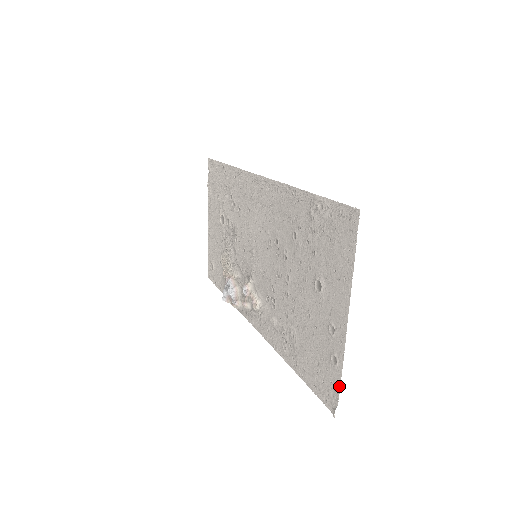
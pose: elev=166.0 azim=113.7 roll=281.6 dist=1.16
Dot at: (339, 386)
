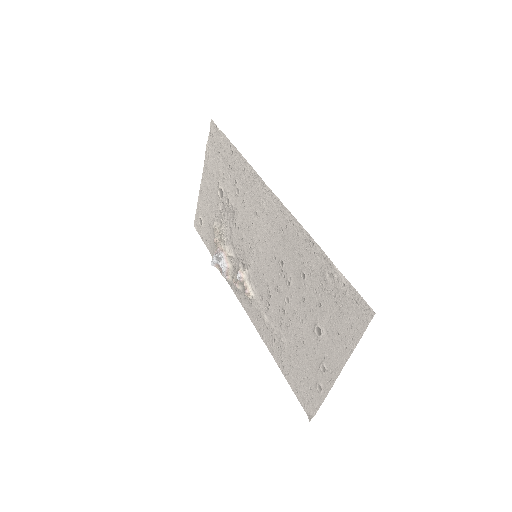
Dot at: (319, 406)
